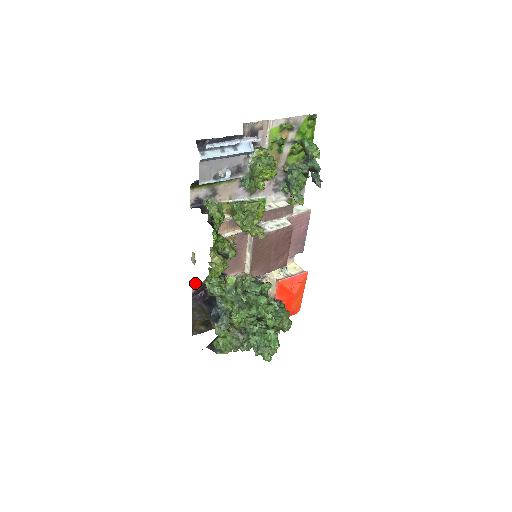
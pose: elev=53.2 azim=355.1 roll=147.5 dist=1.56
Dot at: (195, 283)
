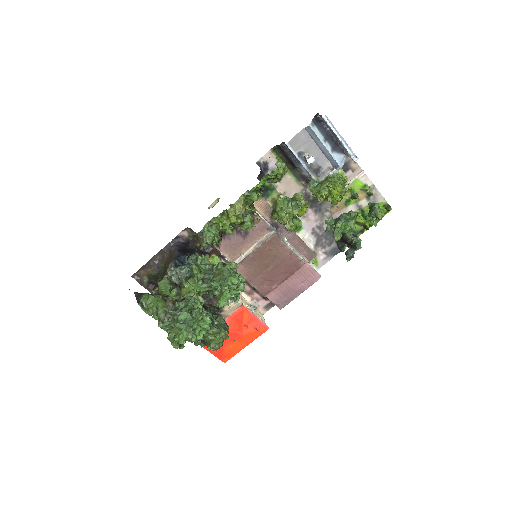
Dot at: (189, 229)
